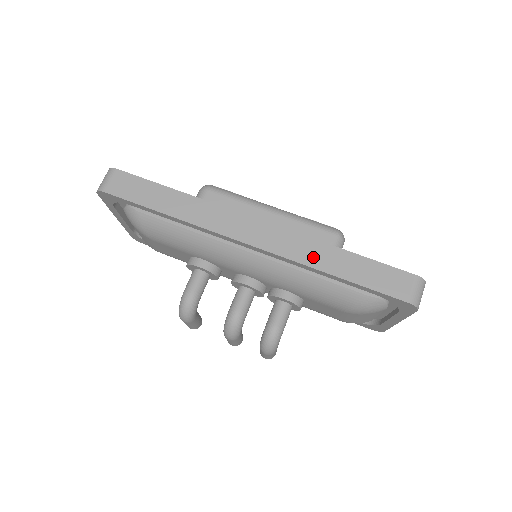
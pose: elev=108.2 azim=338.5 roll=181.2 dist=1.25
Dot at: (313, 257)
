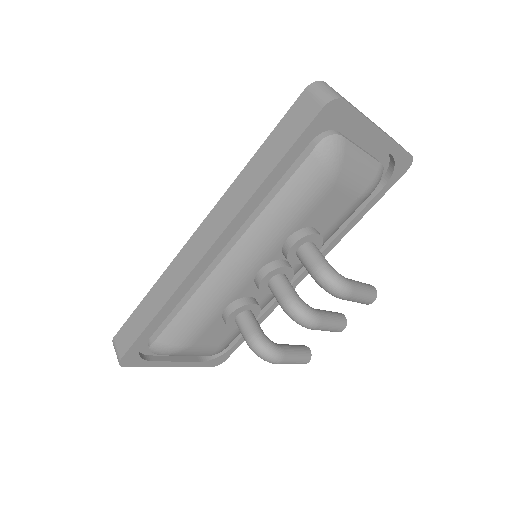
Dot at: (243, 193)
